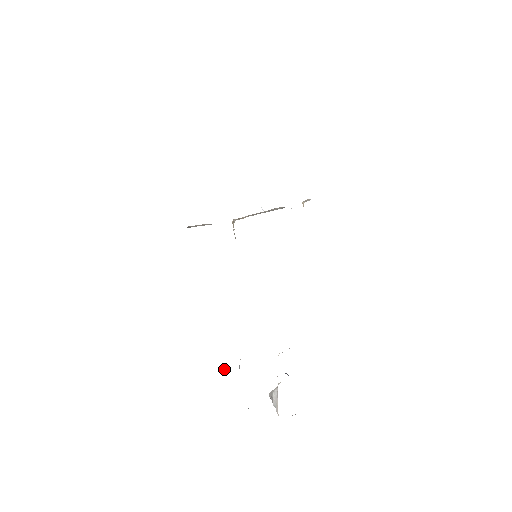
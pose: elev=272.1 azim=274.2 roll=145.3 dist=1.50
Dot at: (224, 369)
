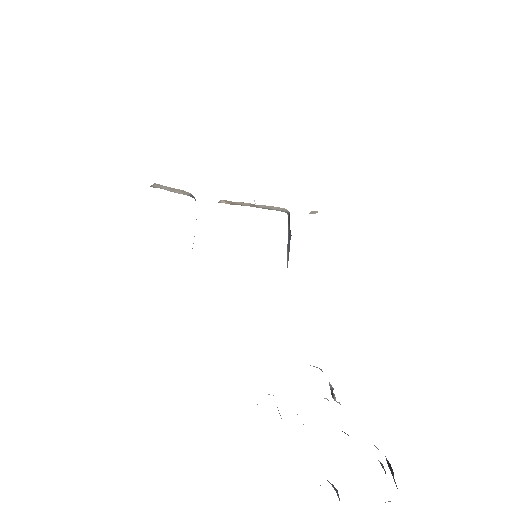
Dot at: occluded
